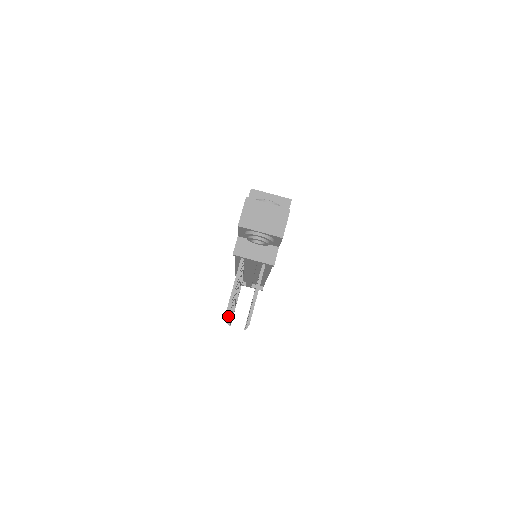
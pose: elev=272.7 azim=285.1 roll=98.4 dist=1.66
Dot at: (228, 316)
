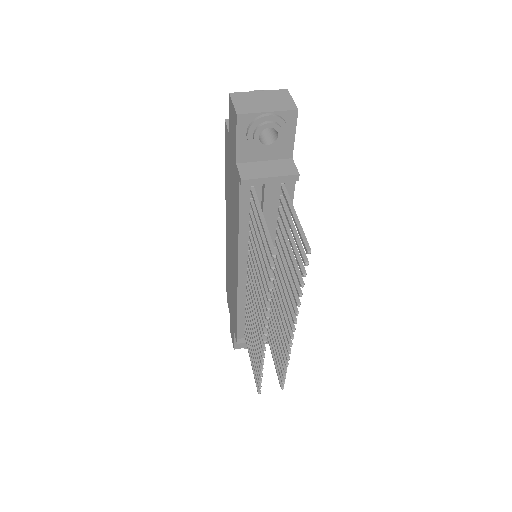
Dot at: (272, 274)
